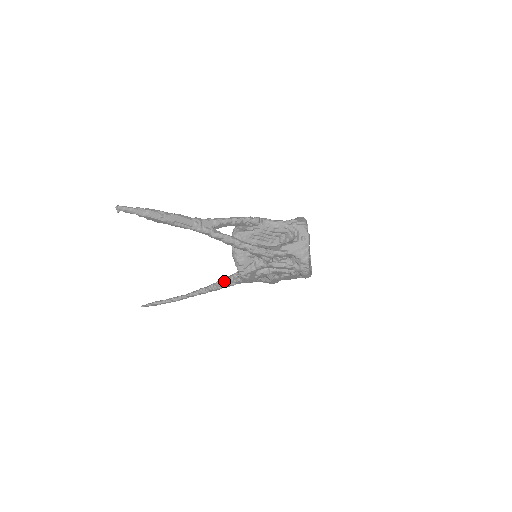
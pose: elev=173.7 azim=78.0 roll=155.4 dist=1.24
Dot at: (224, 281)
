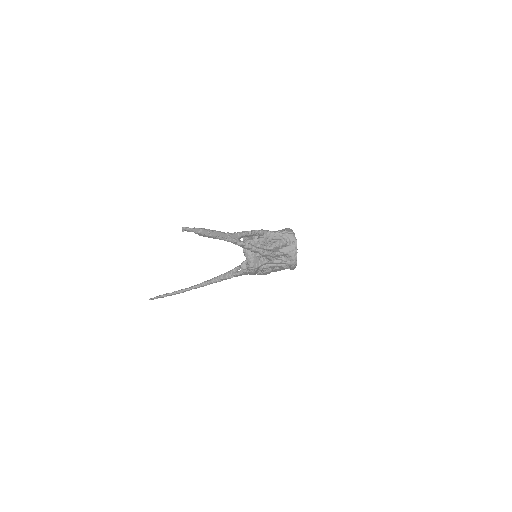
Dot at: (225, 275)
